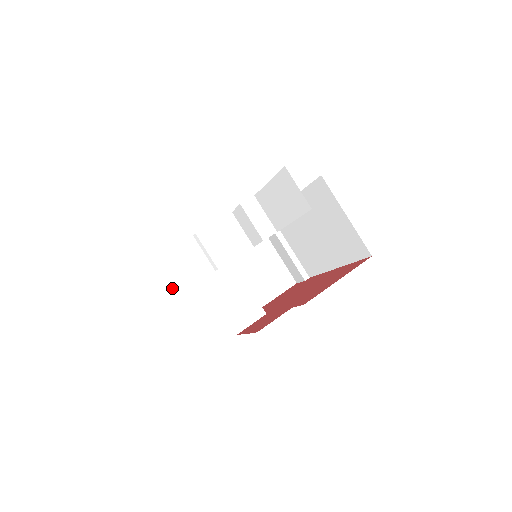
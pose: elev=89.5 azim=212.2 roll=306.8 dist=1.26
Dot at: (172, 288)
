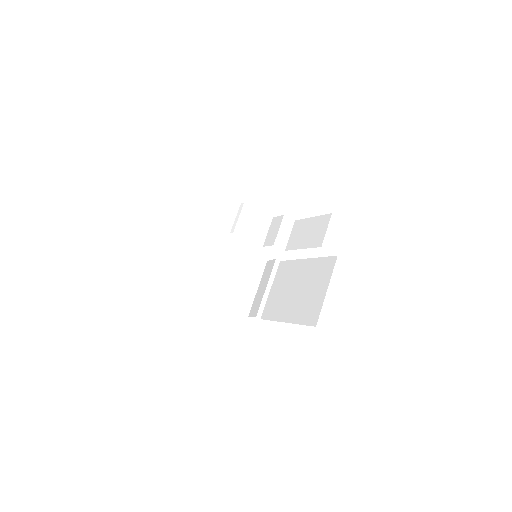
Dot at: (200, 212)
